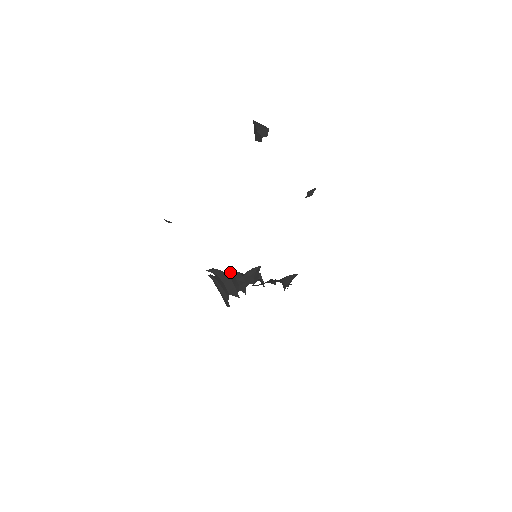
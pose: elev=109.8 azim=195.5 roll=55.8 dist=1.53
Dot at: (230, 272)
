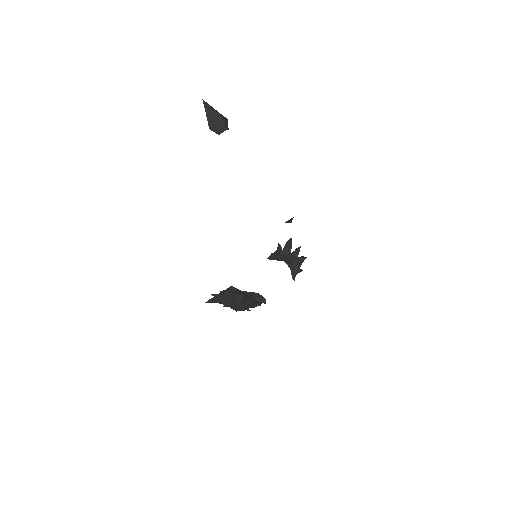
Dot at: (226, 306)
